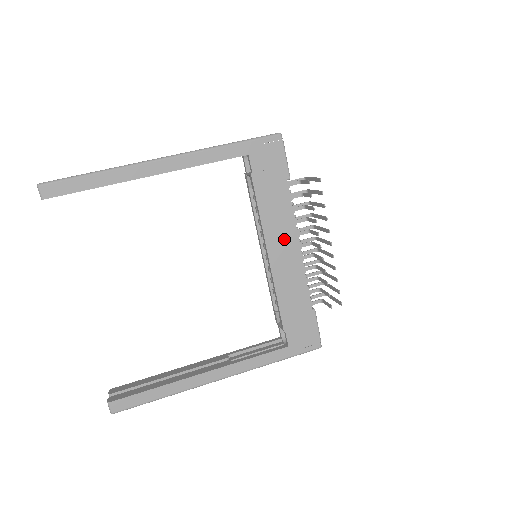
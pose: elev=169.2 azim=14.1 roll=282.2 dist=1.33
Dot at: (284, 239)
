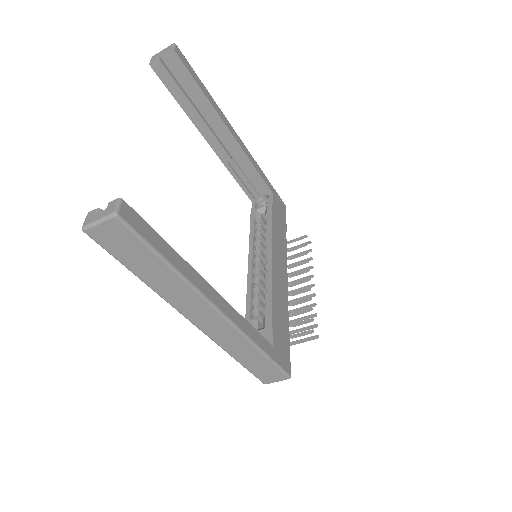
Dot at: (281, 259)
